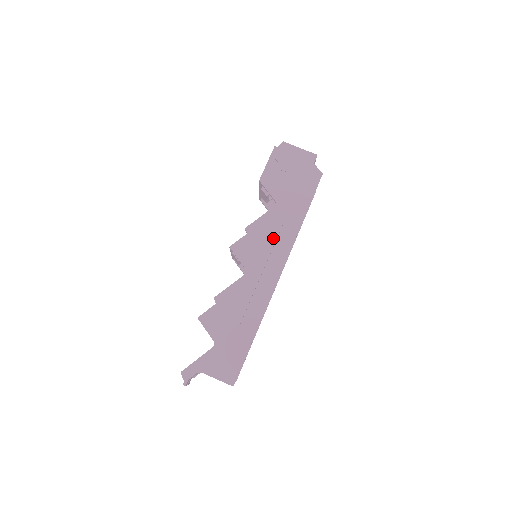
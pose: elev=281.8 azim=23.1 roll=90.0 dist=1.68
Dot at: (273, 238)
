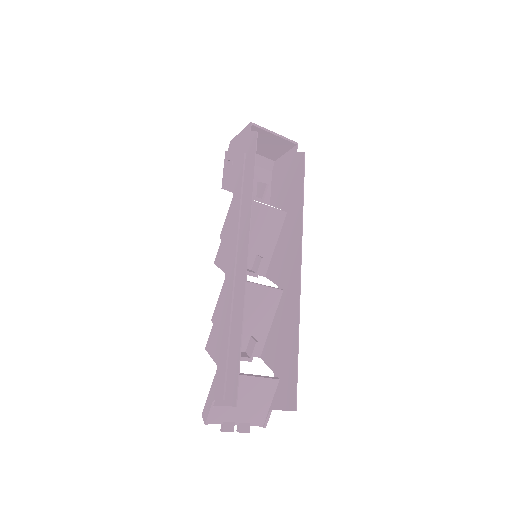
Dot at: (236, 225)
